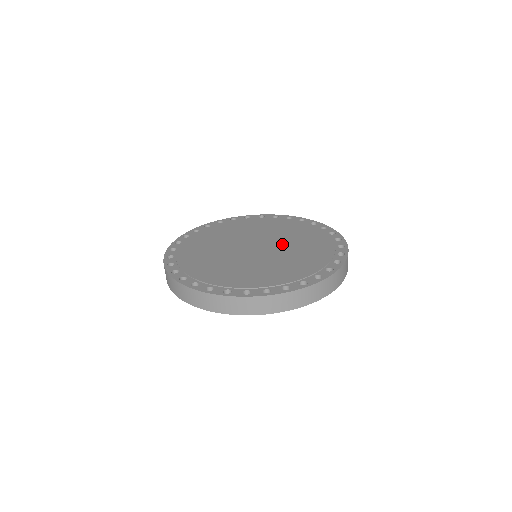
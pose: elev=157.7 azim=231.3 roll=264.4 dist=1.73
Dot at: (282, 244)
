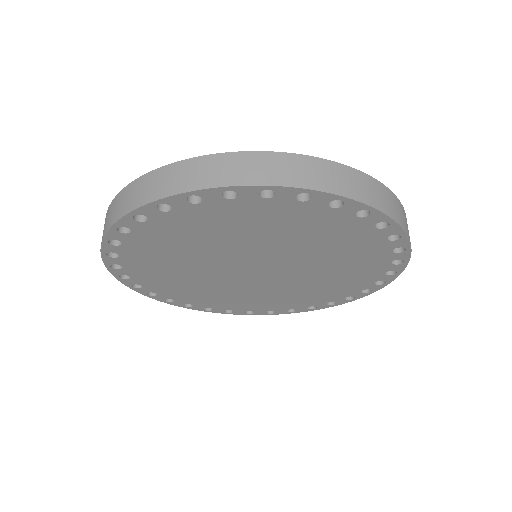
Dot at: occluded
